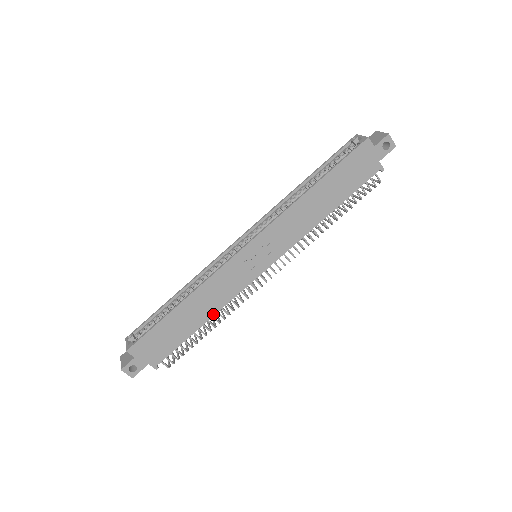
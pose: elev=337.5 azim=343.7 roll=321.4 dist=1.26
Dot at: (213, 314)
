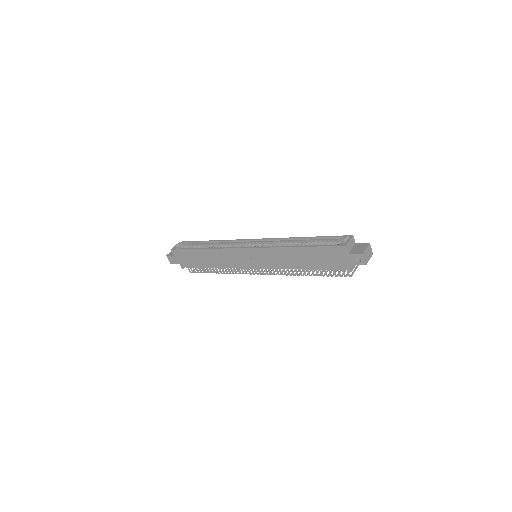
Dot at: (217, 267)
